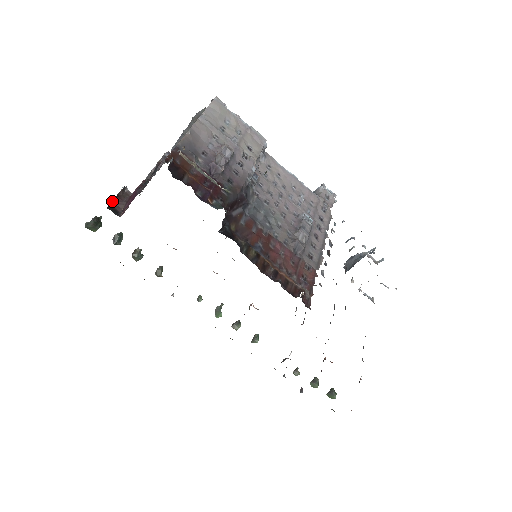
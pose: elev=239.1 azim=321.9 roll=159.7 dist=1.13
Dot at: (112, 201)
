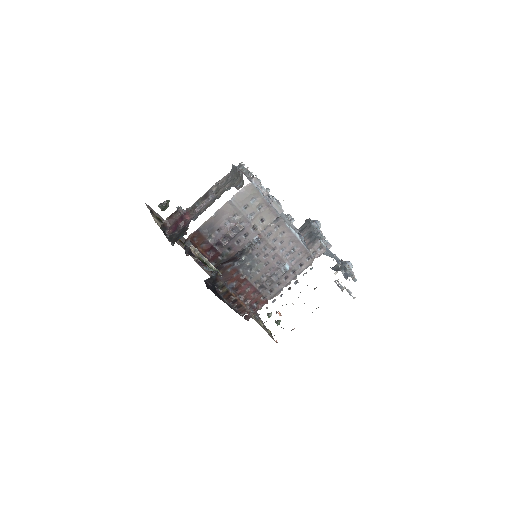
Dot at: (167, 218)
